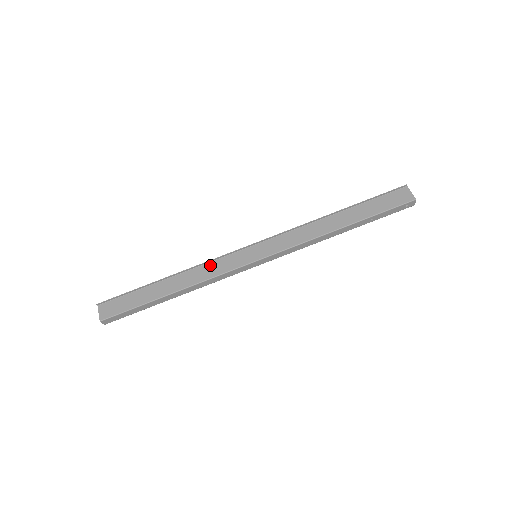
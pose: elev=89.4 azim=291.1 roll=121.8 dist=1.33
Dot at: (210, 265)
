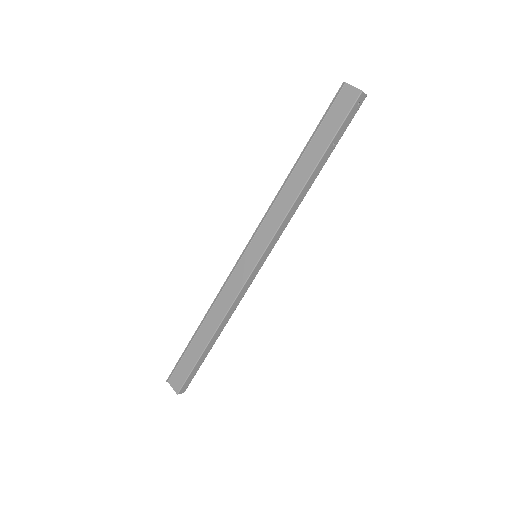
Dot at: (225, 291)
